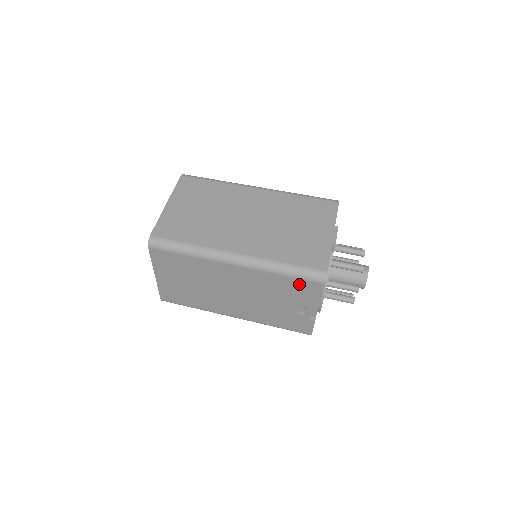
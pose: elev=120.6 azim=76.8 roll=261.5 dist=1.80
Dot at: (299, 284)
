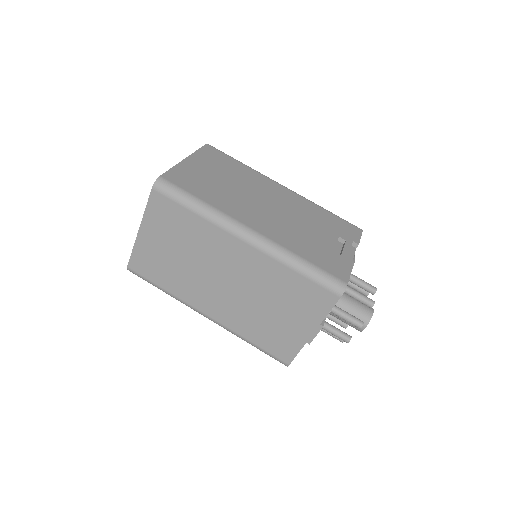
Dot at: occluded
